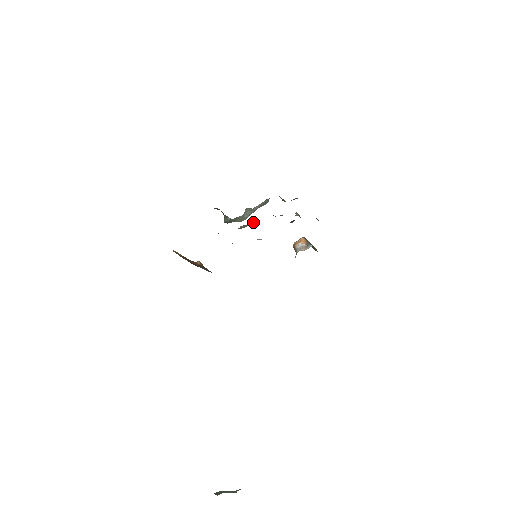
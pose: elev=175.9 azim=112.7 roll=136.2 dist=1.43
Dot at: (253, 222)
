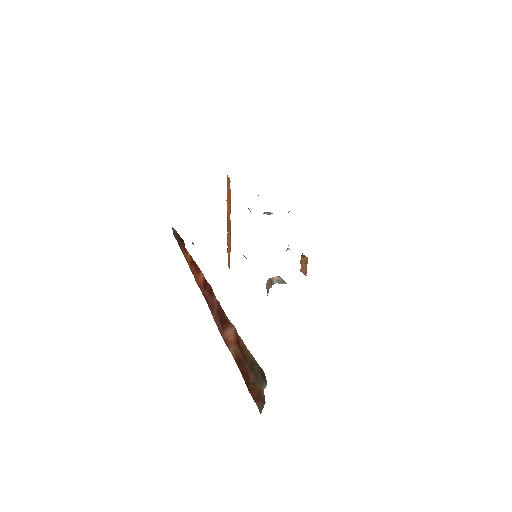
Dot at: occluded
